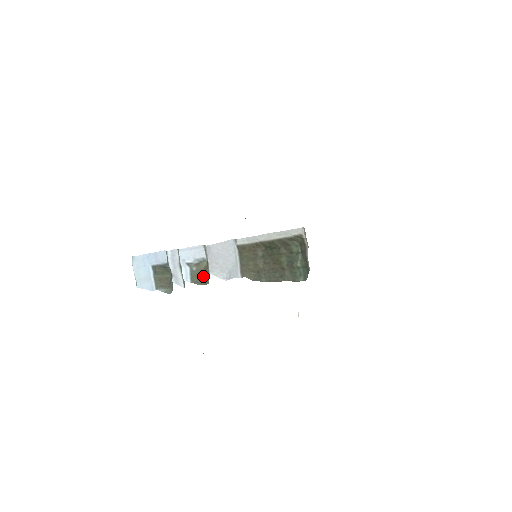
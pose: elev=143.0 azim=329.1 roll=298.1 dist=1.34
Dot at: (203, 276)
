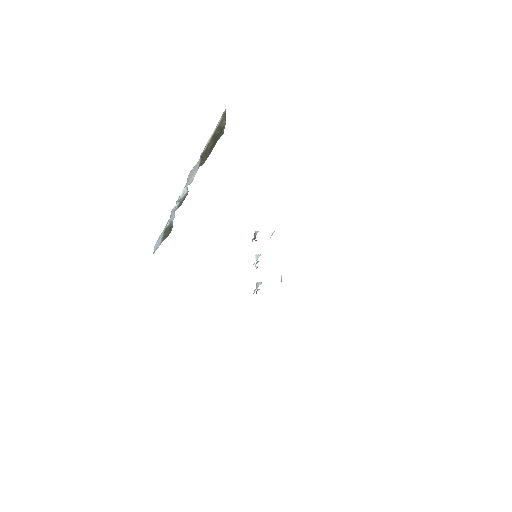
Dot at: (184, 199)
